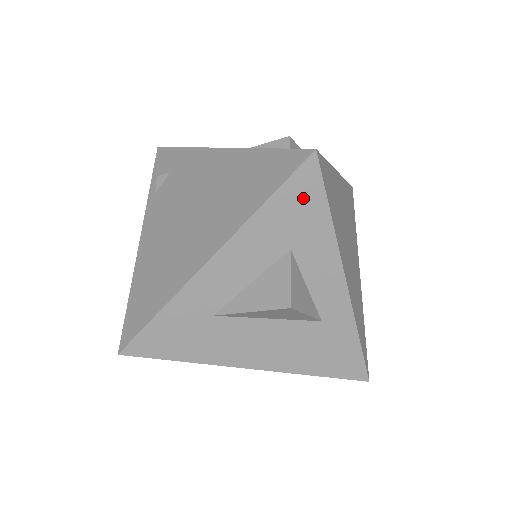
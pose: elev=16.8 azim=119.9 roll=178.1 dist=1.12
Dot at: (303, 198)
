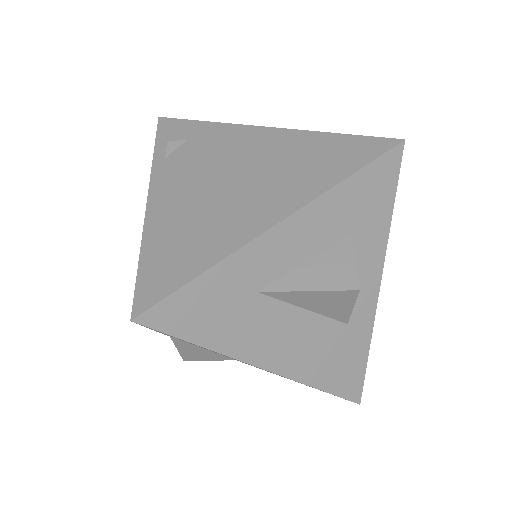
Dot at: (380, 184)
